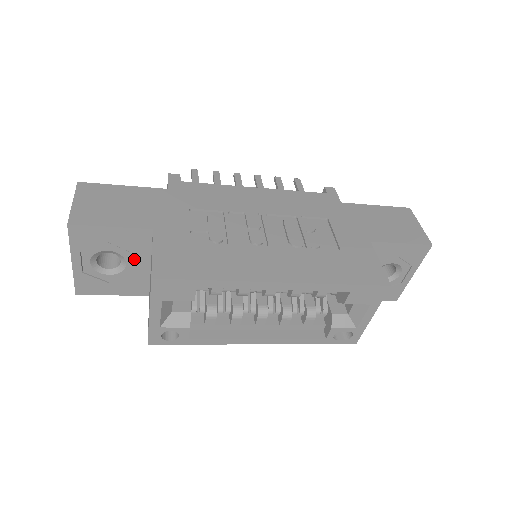
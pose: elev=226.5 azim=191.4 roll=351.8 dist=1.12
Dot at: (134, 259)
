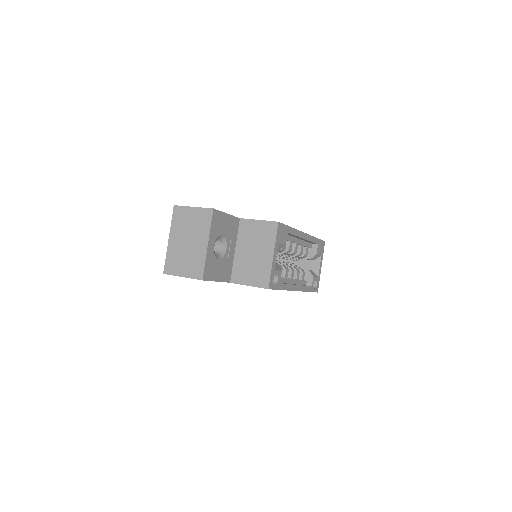
Dot at: occluded
